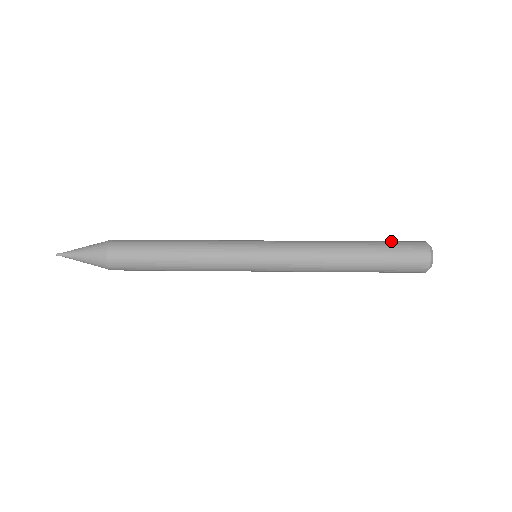
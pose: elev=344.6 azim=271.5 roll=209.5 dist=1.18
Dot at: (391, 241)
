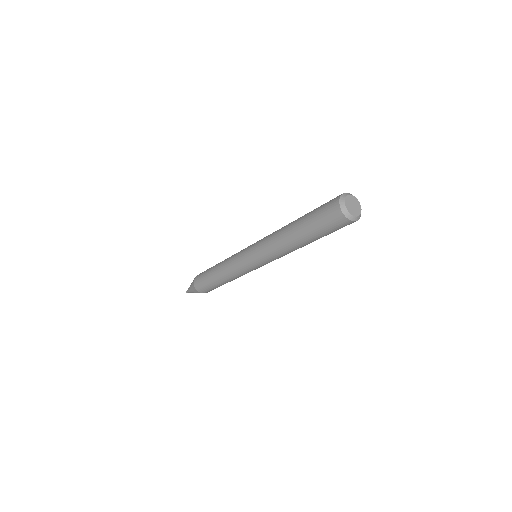
Dot at: occluded
